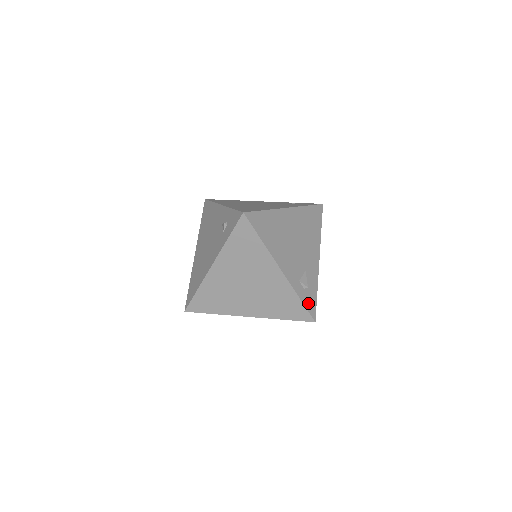
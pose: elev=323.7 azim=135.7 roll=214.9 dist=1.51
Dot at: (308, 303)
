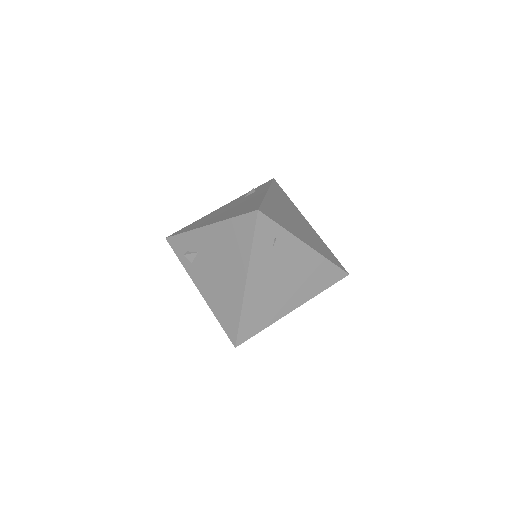
Dot at: occluded
